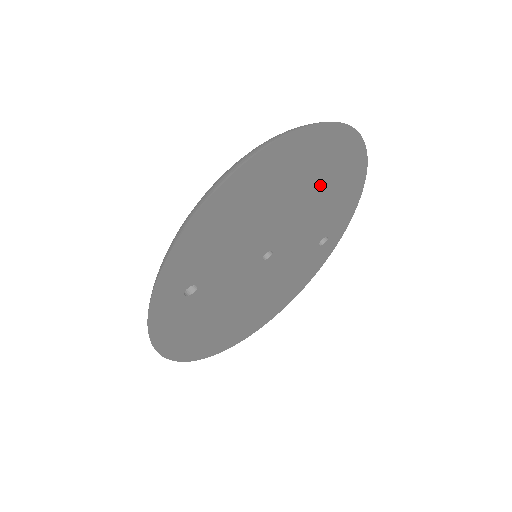
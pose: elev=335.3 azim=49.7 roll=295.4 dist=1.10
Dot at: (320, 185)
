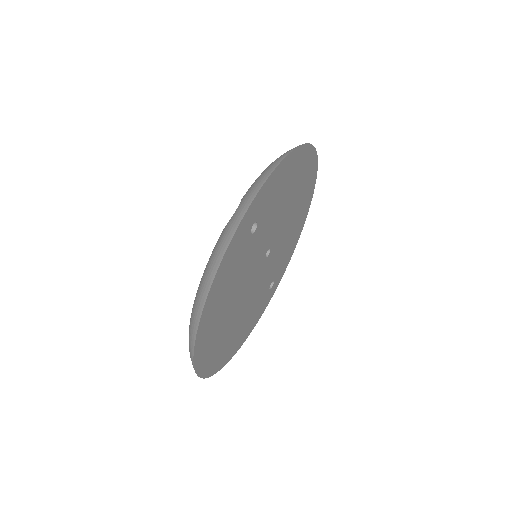
Dot at: (297, 214)
